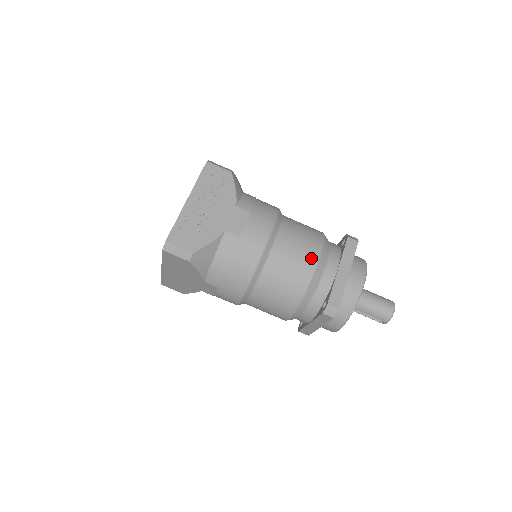
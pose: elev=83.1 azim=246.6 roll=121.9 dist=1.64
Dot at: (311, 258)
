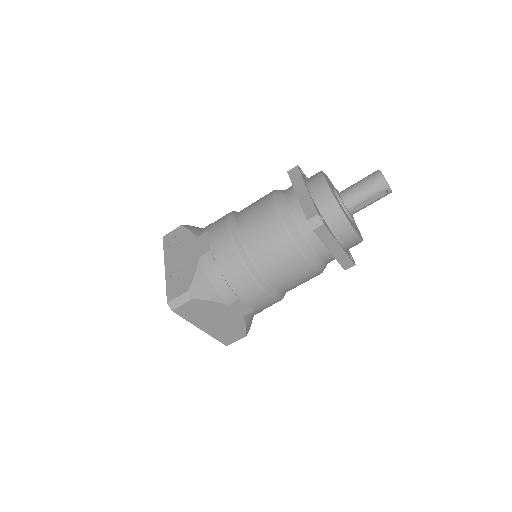
Dot at: (269, 209)
